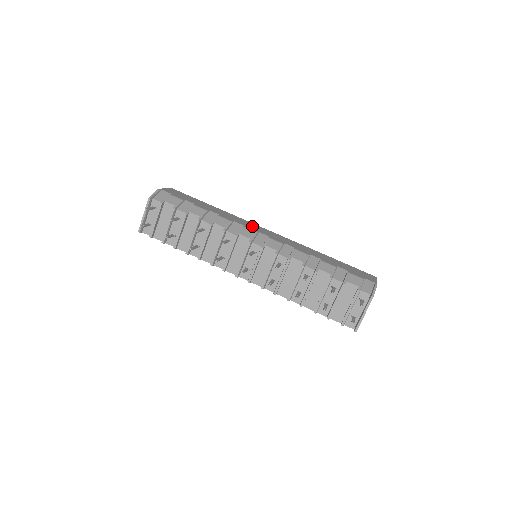
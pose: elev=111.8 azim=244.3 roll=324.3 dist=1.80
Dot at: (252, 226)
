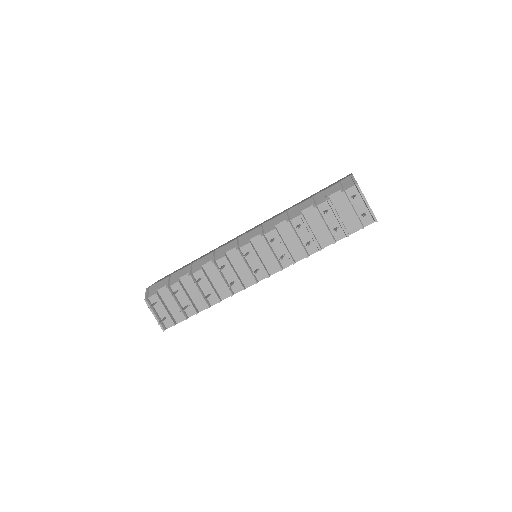
Dot at: (231, 240)
